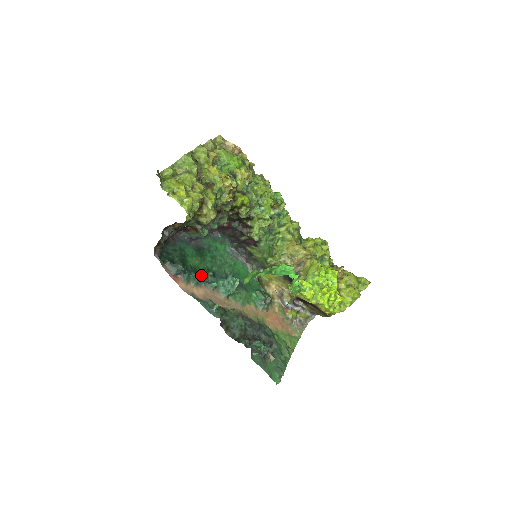
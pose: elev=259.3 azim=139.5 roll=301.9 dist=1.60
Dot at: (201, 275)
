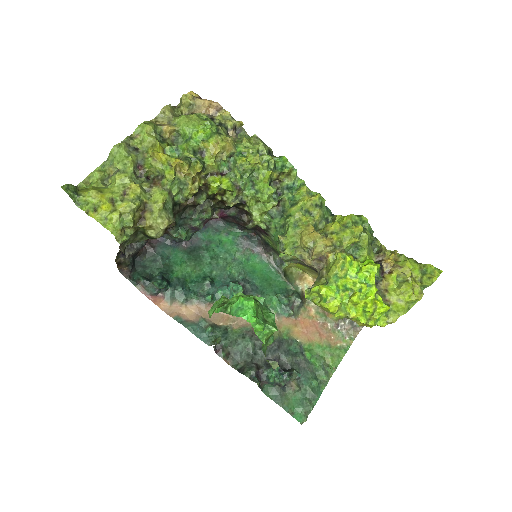
Dot at: (193, 287)
